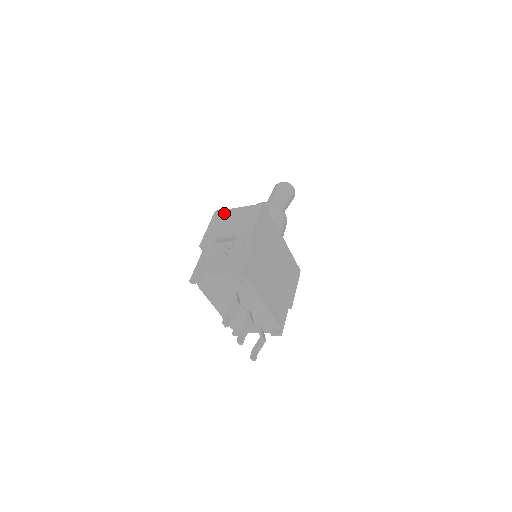
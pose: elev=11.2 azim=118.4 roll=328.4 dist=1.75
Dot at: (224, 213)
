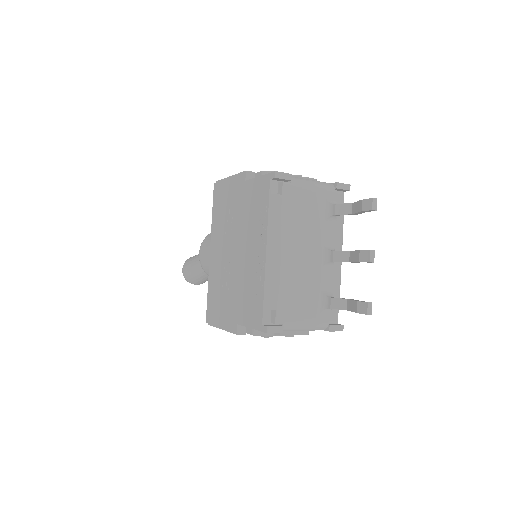
Dot at: occluded
